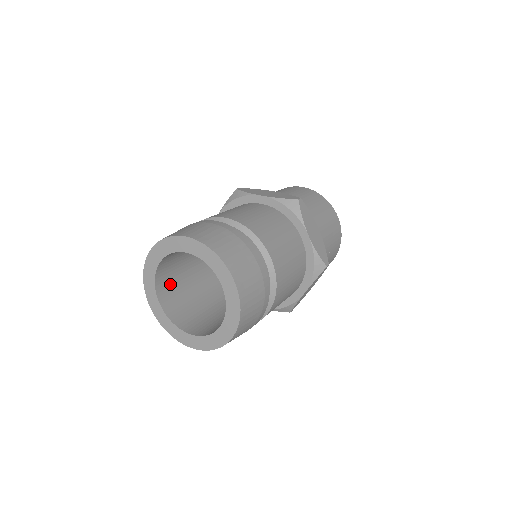
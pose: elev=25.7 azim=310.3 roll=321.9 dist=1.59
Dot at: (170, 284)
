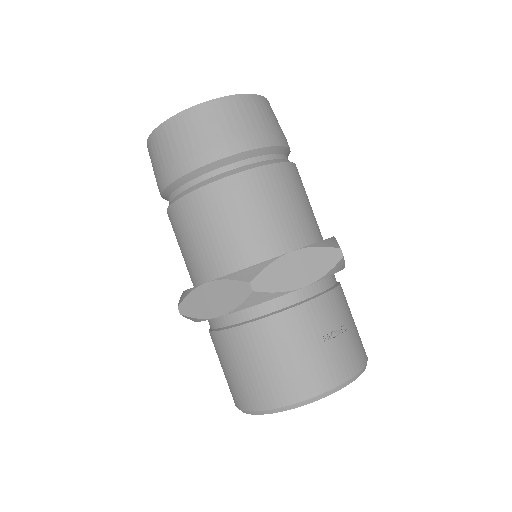
Dot at: occluded
